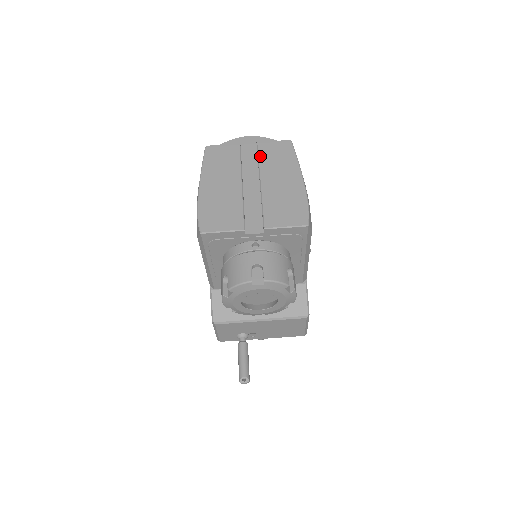
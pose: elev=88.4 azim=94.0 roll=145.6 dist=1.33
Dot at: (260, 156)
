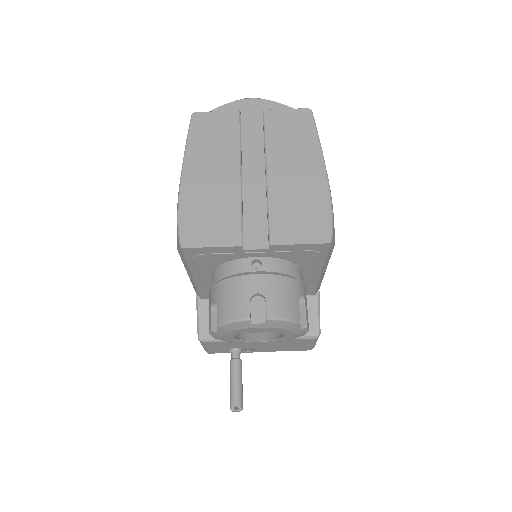
Dot at: (267, 131)
